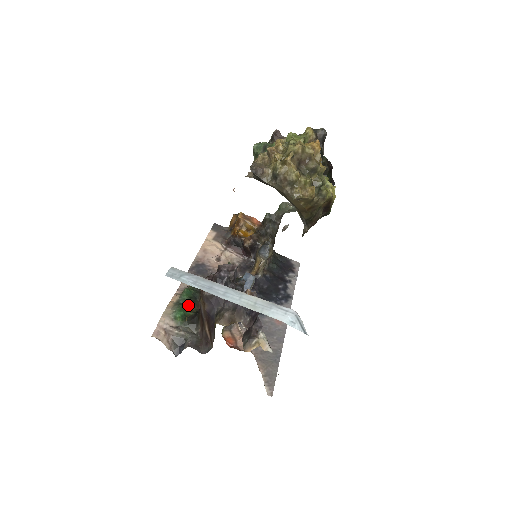
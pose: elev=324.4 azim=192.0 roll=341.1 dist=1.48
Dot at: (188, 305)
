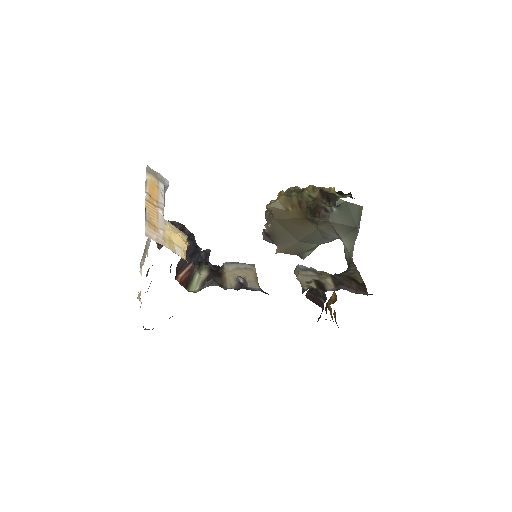
Dot at: occluded
